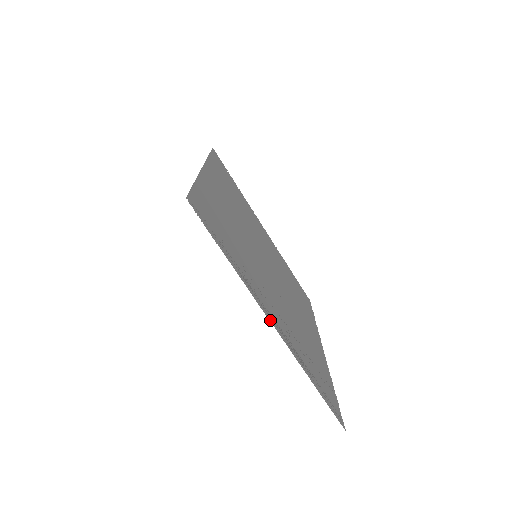
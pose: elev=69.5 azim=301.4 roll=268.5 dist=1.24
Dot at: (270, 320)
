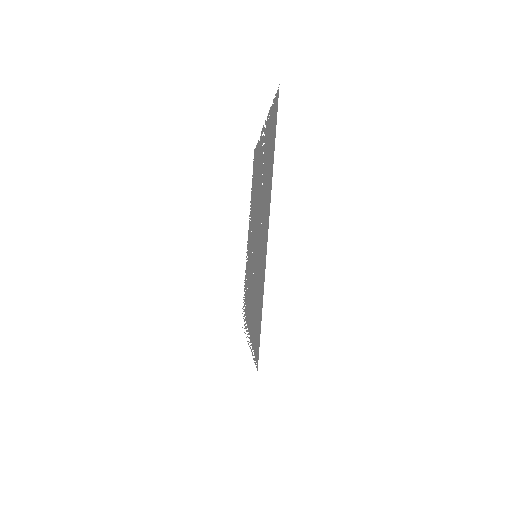
Dot at: occluded
